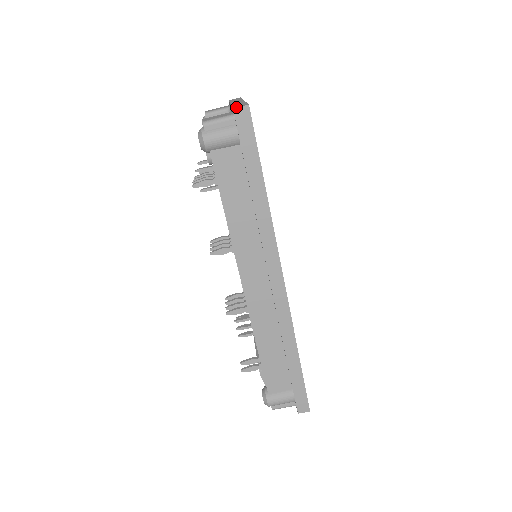
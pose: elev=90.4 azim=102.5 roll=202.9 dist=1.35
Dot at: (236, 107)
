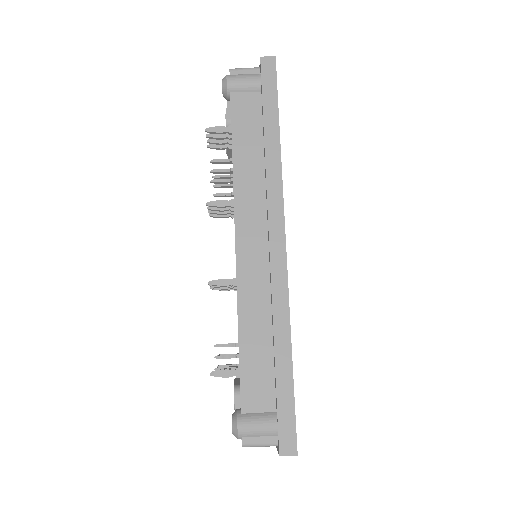
Dot at: occluded
